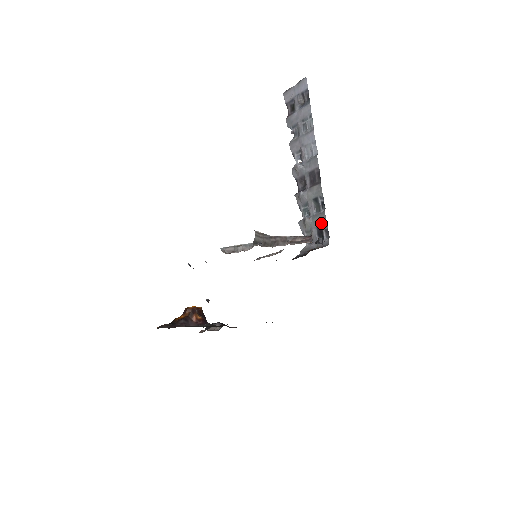
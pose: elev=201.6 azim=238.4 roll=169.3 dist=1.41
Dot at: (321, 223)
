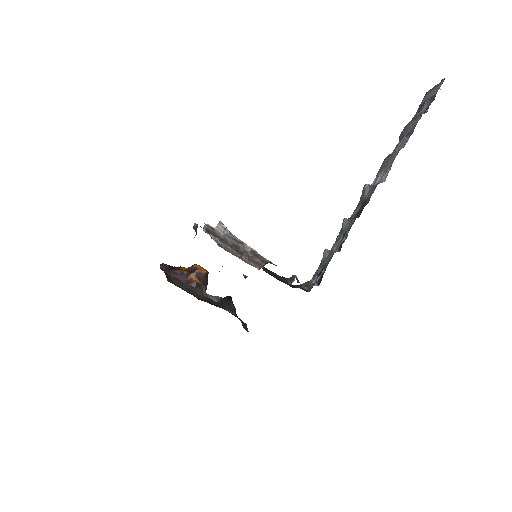
Dot at: (326, 264)
